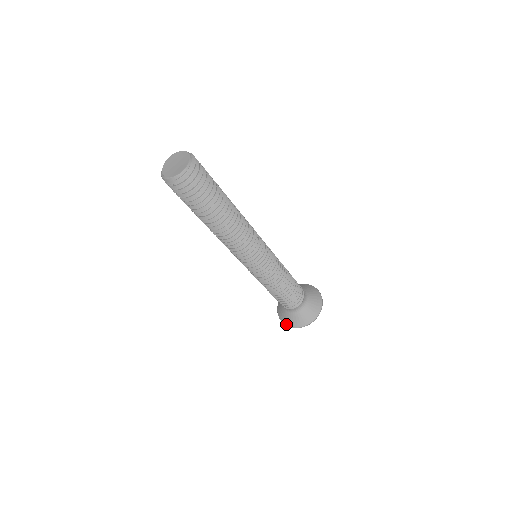
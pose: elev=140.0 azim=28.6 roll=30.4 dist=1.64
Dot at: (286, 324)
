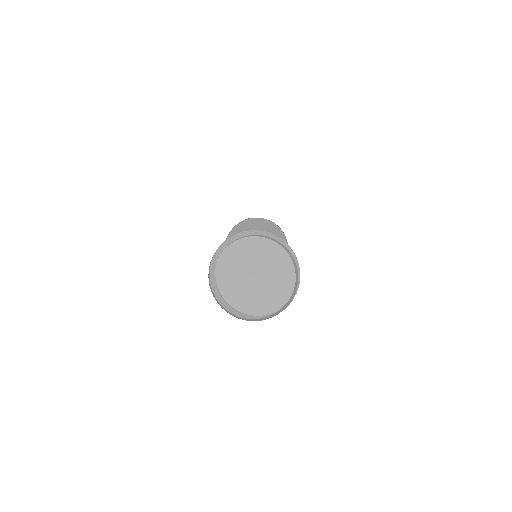
Dot at: occluded
